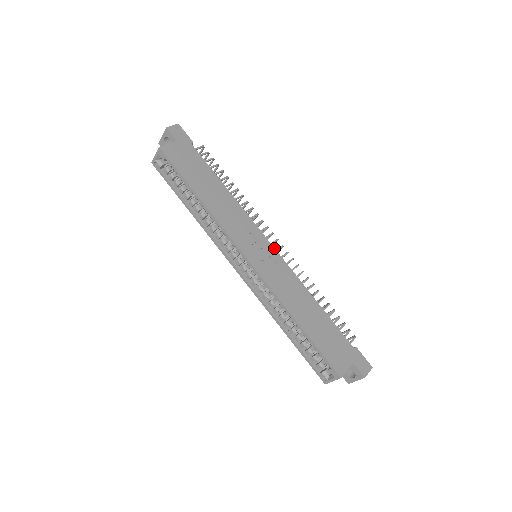
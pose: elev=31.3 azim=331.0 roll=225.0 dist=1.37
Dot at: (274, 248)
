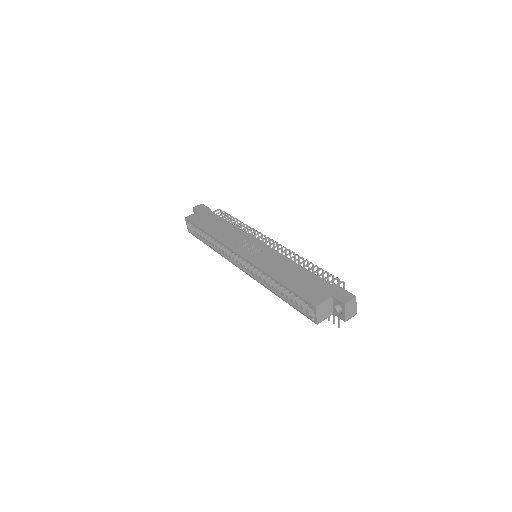
Dot at: (264, 244)
